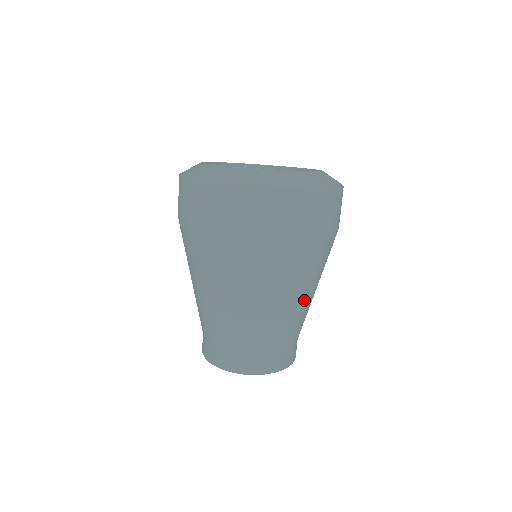
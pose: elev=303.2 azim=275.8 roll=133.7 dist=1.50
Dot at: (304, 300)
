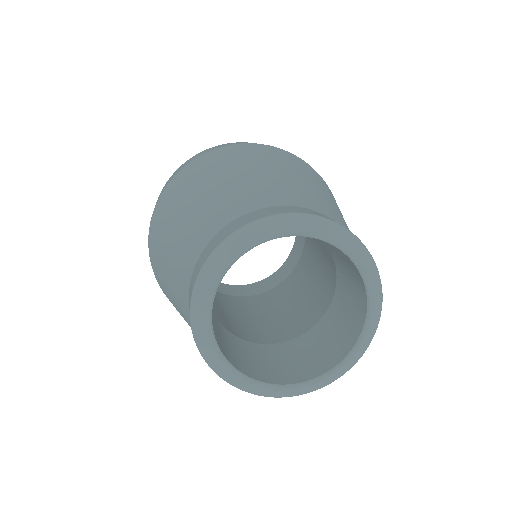
Dot at: occluded
